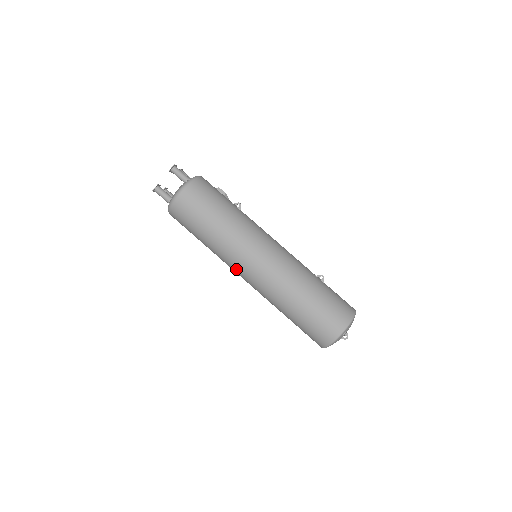
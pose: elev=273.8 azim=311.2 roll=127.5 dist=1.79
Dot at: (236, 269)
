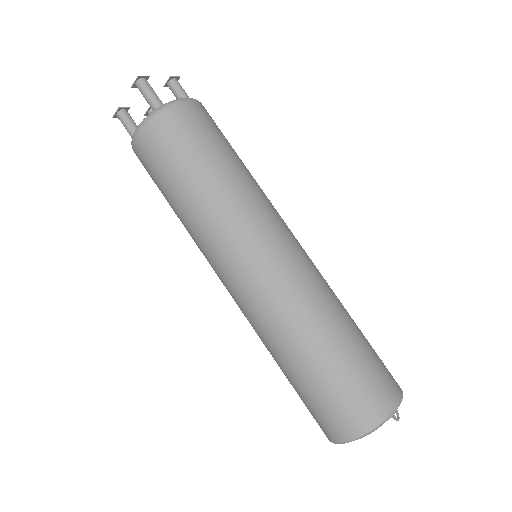
Dot at: (245, 246)
